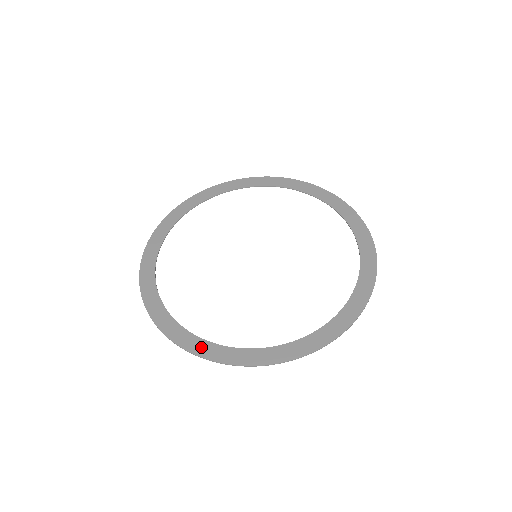
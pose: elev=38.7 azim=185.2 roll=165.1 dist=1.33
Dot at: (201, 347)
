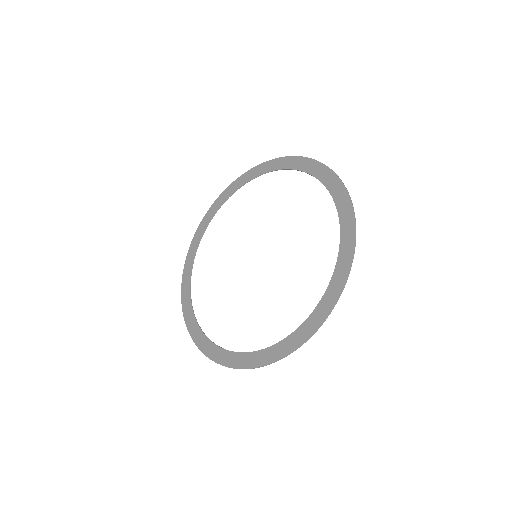
Dot at: (282, 349)
